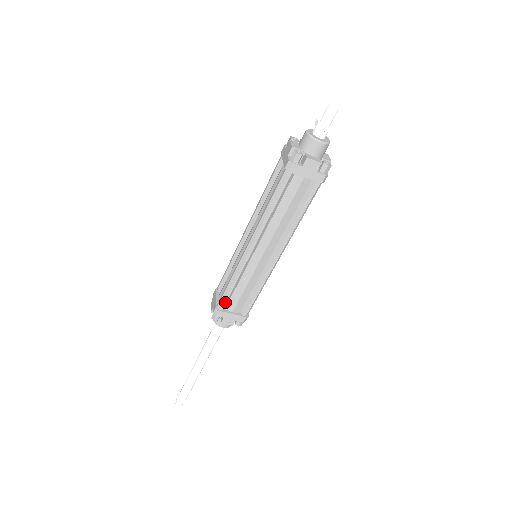
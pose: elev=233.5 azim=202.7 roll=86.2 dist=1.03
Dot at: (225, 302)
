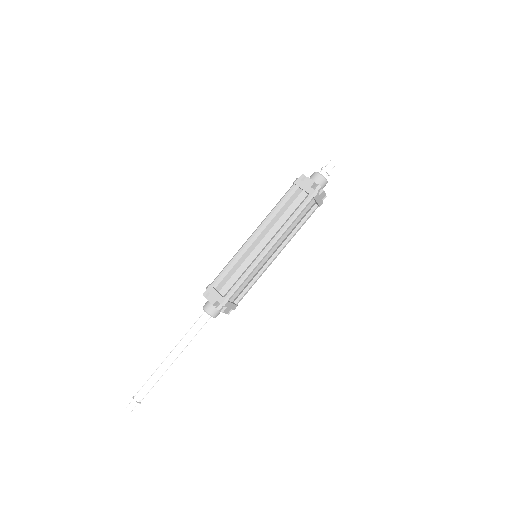
Dot at: (234, 294)
